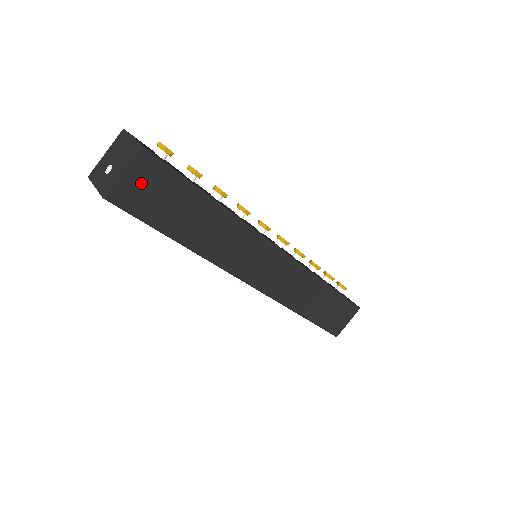
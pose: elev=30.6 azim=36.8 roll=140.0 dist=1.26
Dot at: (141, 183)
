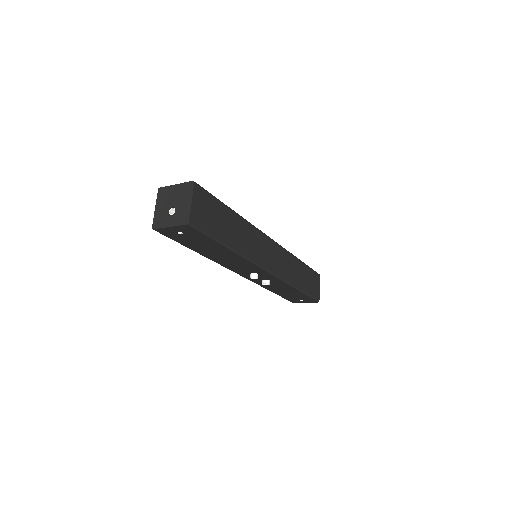
Dot at: (201, 207)
